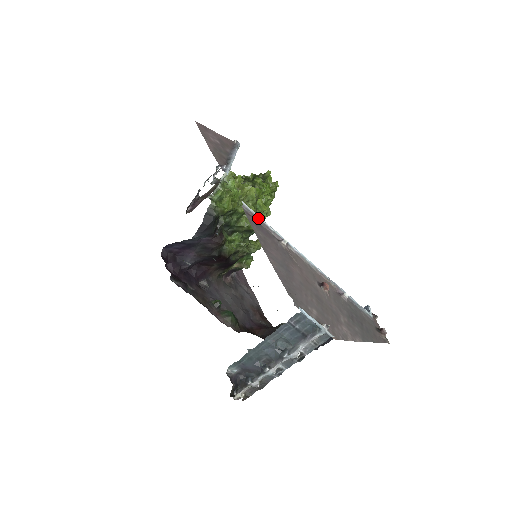
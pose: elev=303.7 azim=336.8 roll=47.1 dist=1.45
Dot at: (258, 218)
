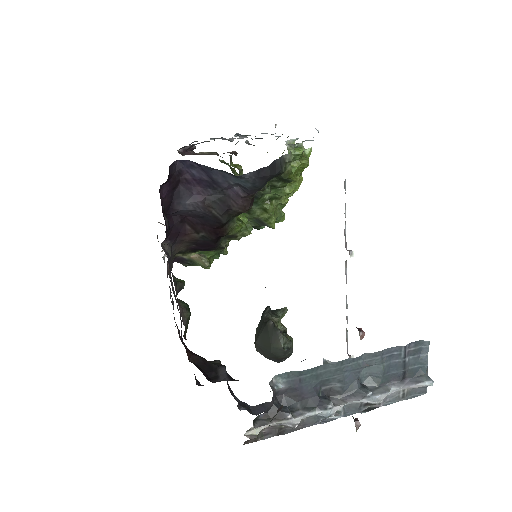
Dot at: (345, 207)
